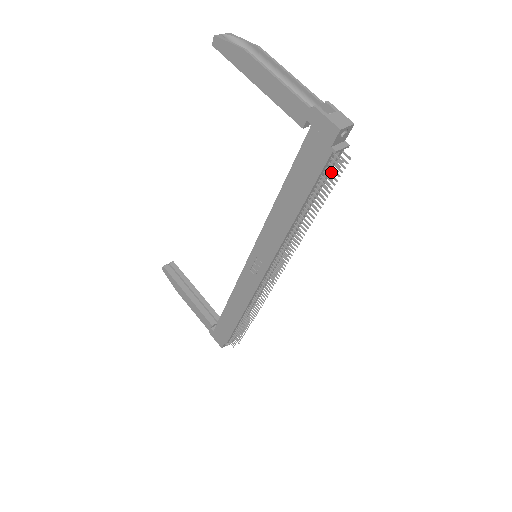
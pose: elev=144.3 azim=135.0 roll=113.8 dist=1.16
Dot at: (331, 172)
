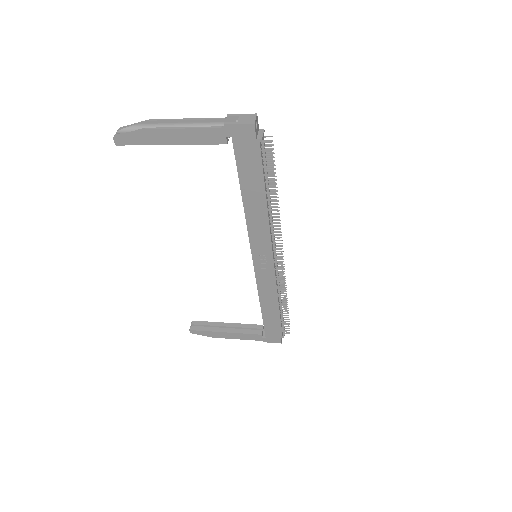
Dot at: (268, 155)
